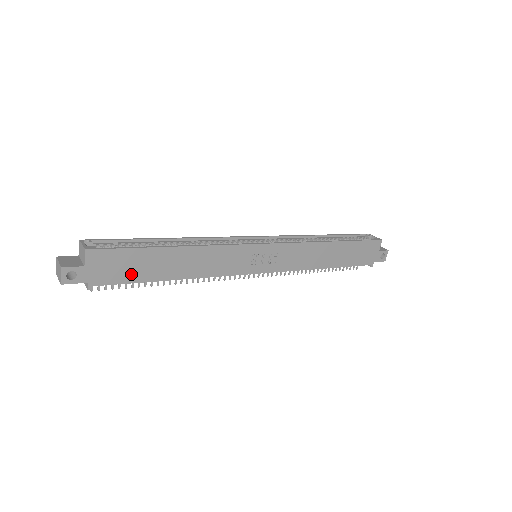
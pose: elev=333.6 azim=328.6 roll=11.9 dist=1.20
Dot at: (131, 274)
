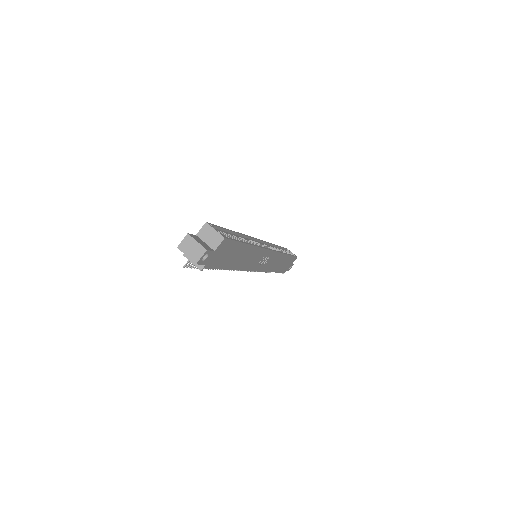
Dot at: (223, 262)
